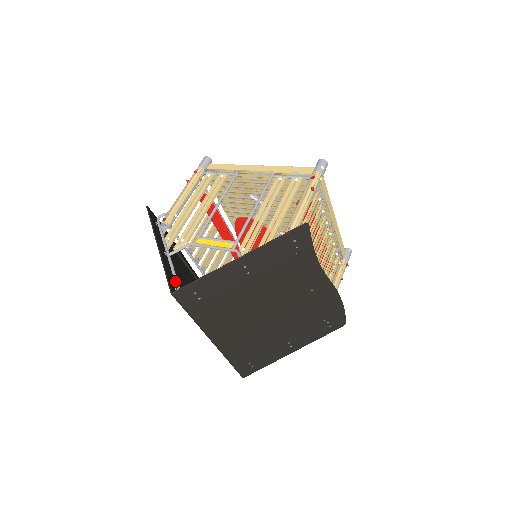
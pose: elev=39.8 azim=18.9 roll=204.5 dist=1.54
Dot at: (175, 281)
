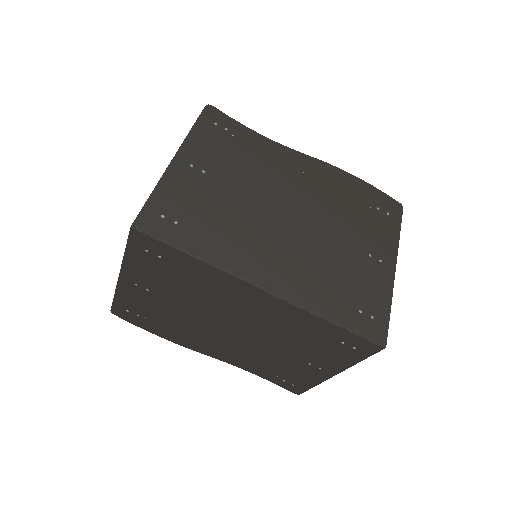
Dot at: (149, 258)
